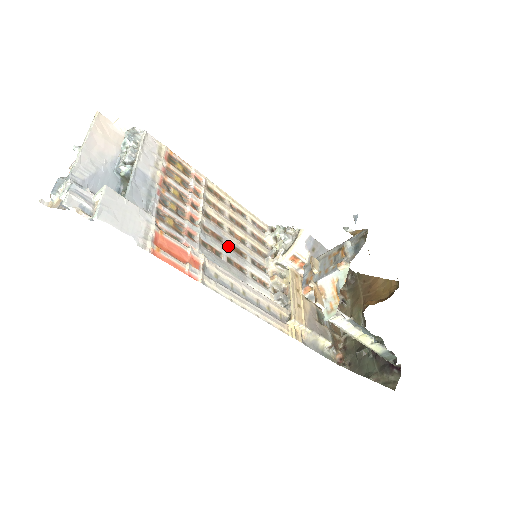
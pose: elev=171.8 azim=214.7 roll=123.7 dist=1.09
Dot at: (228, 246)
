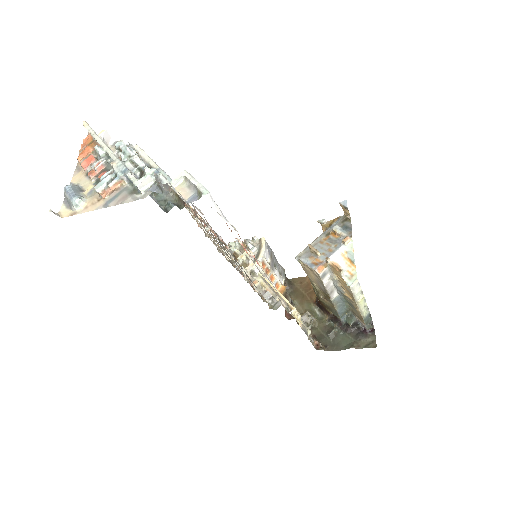
Dot at: occluded
